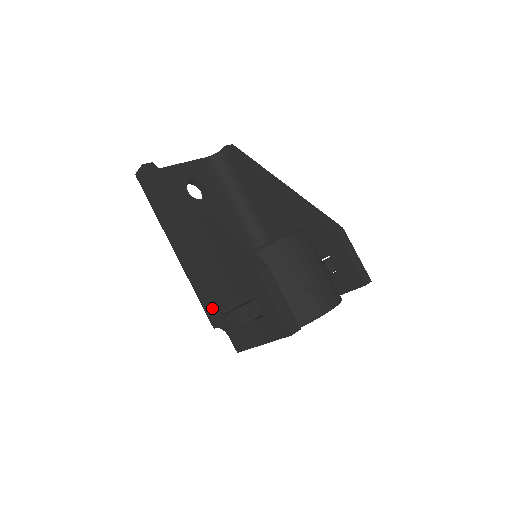
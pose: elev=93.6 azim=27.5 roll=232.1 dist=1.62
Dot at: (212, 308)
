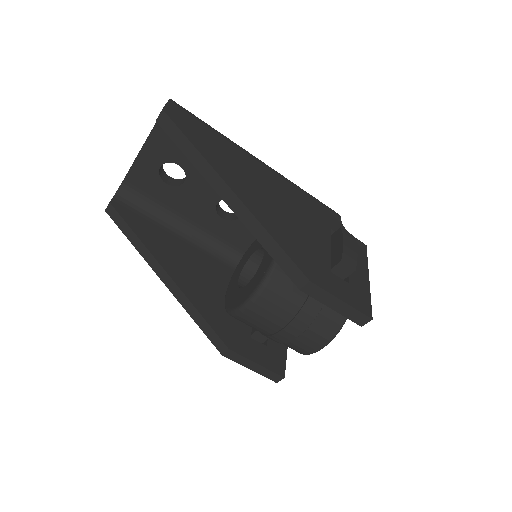
Dot at: occluded
